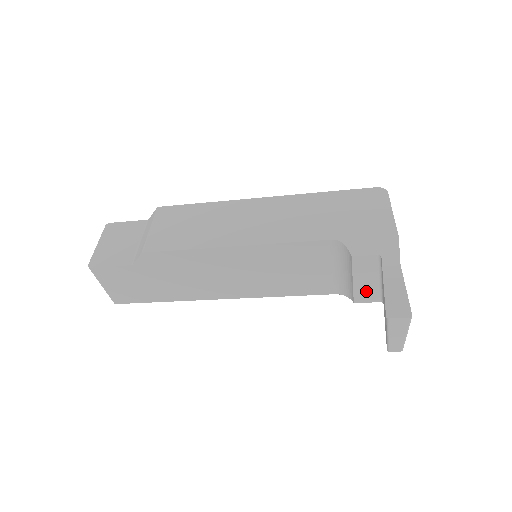
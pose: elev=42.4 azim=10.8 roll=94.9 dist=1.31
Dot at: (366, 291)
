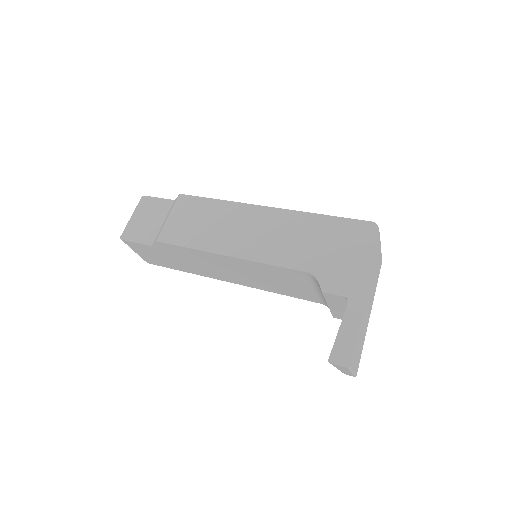
Dot at: (342, 314)
